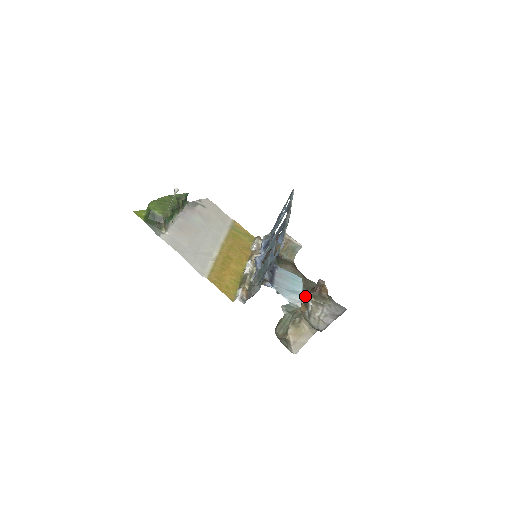
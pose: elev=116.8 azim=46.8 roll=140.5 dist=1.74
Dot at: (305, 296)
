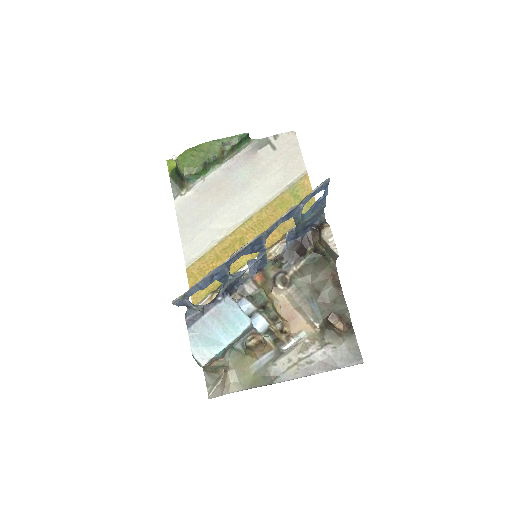
Dot at: (309, 323)
